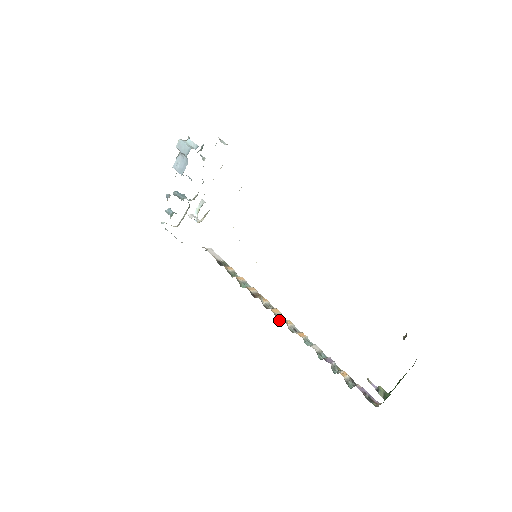
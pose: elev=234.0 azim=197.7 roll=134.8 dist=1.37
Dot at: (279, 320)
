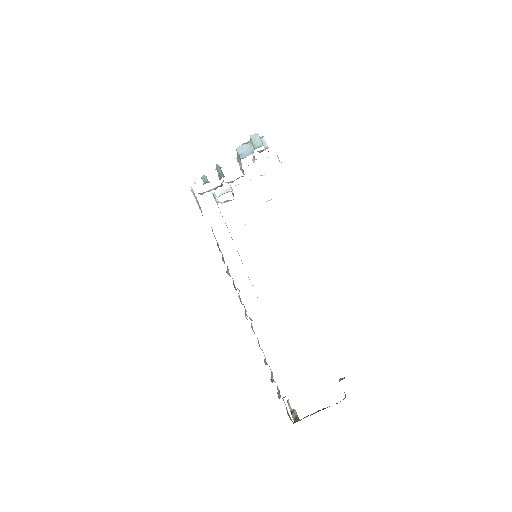
Dot at: (246, 315)
